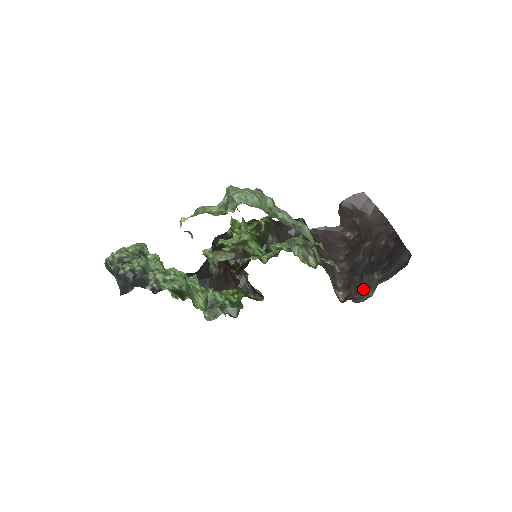
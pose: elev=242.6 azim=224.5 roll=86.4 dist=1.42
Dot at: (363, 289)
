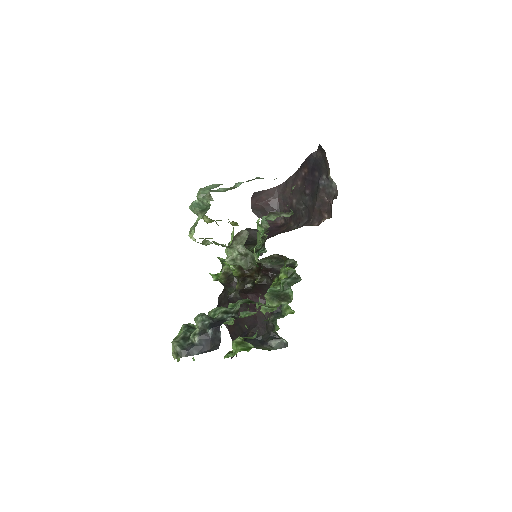
Dot at: (328, 195)
